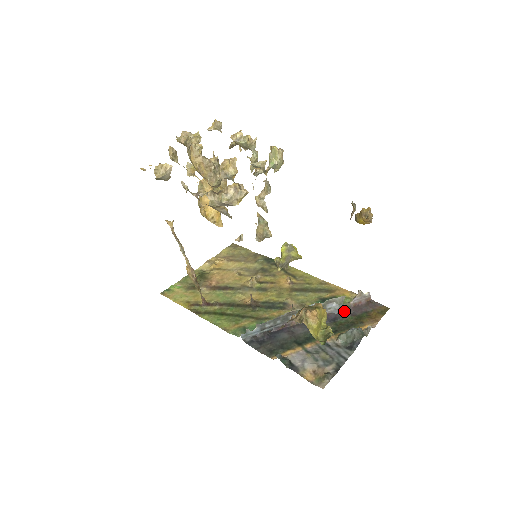
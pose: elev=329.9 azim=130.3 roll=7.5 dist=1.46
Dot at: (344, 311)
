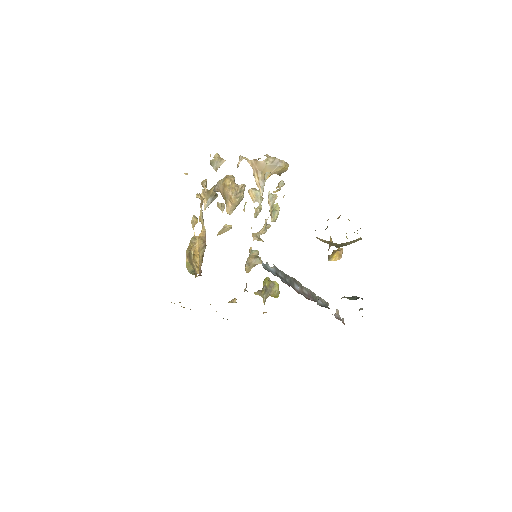
Dot at: occluded
